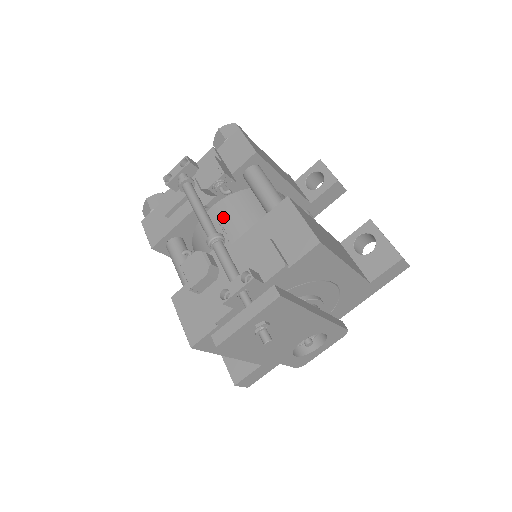
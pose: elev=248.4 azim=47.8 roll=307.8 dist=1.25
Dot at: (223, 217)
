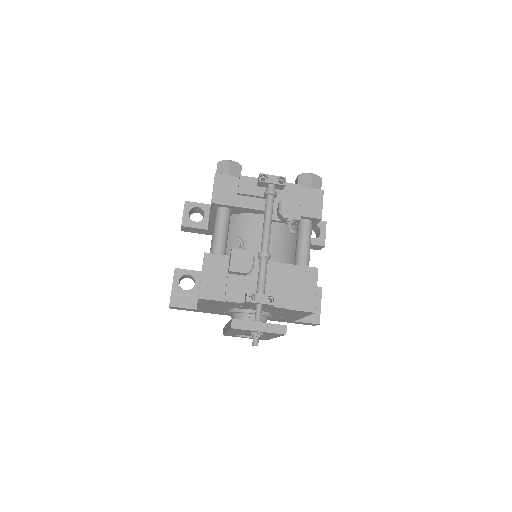
Dot at: occluded
